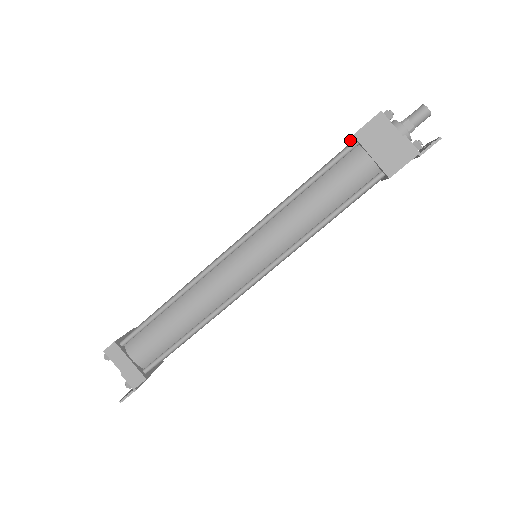
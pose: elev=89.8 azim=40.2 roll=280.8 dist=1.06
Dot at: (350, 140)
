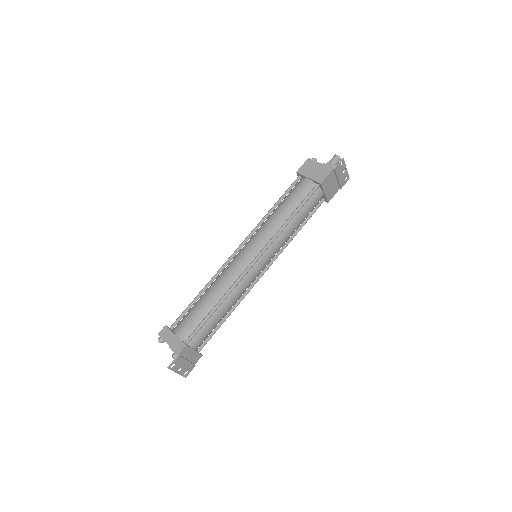
Dot at: occluded
